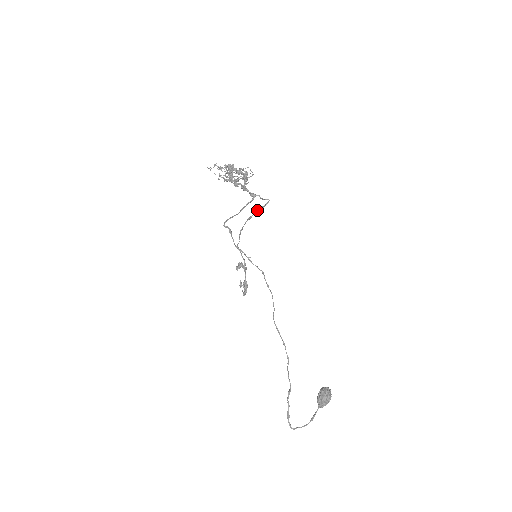
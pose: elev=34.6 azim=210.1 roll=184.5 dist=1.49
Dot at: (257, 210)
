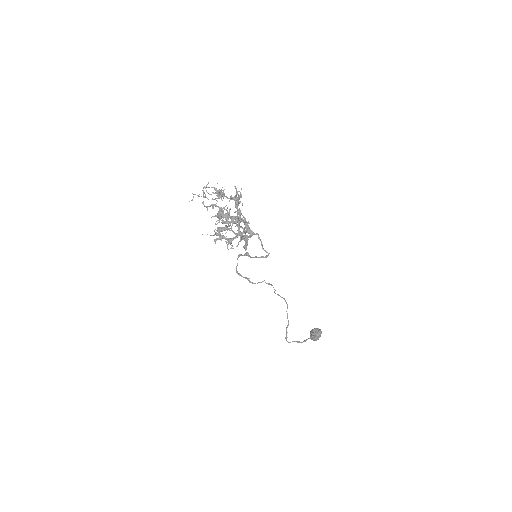
Dot at: (255, 257)
